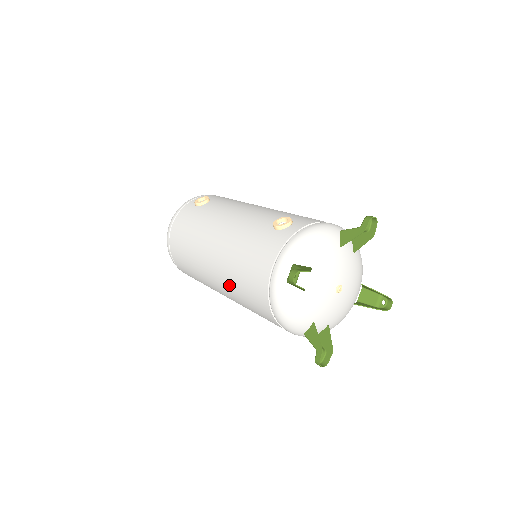
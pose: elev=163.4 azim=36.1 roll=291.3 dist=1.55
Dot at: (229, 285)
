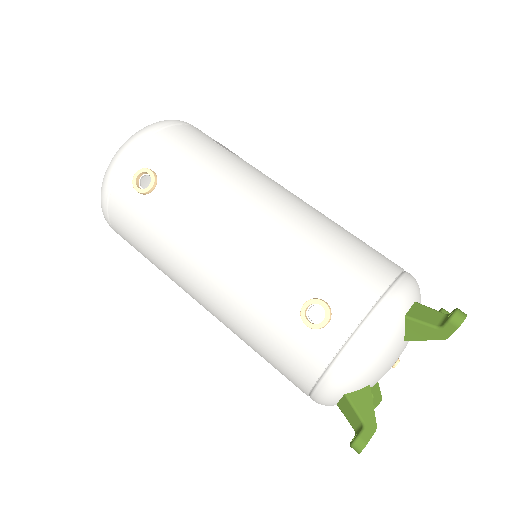
Dot at: occluded
